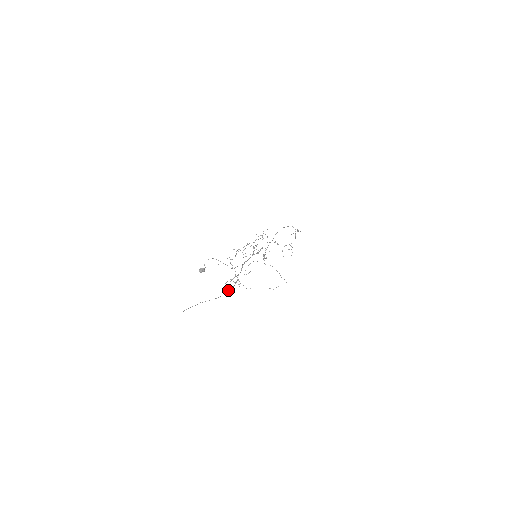
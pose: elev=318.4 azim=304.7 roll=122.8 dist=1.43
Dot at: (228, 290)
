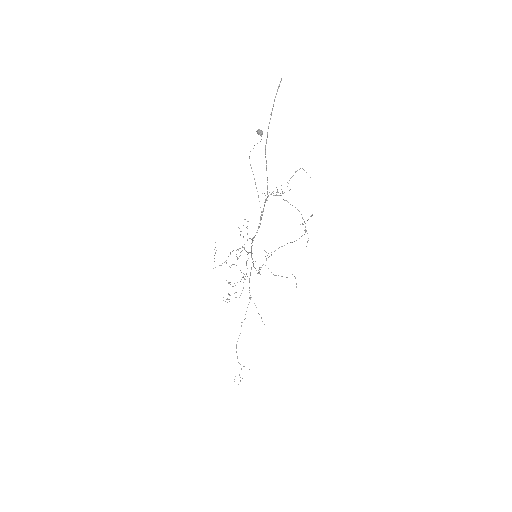
Dot at: (263, 208)
